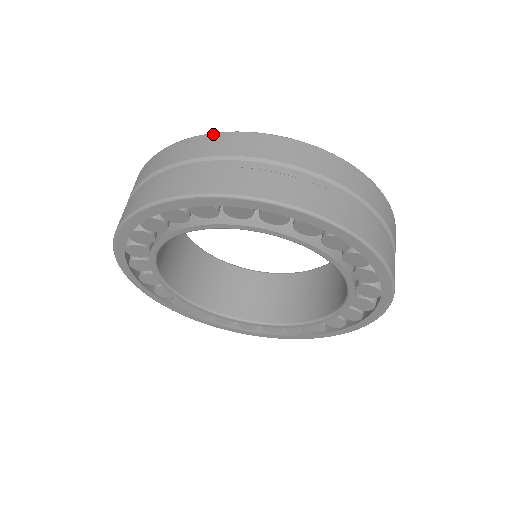
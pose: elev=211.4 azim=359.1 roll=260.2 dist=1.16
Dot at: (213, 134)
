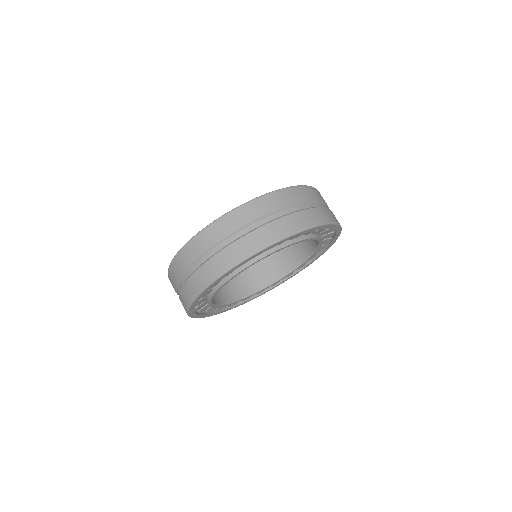
Dot at: (198, 235)
